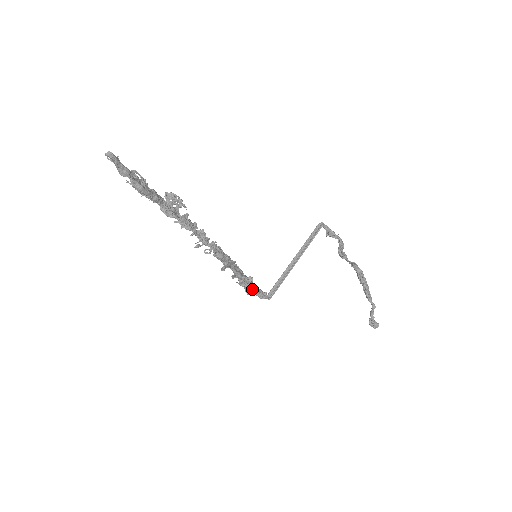
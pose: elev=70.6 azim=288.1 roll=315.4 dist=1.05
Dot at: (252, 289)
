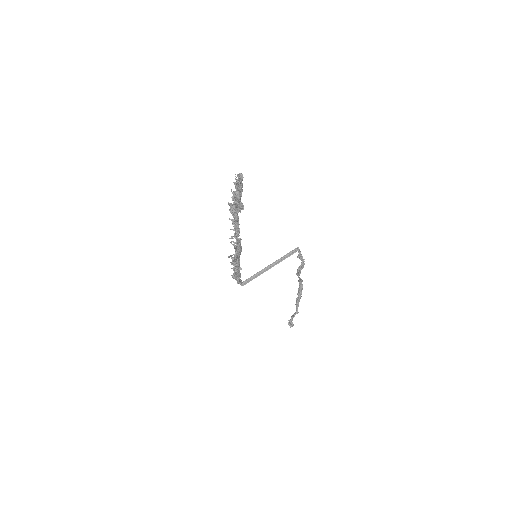
Dot at: (238, 276)
